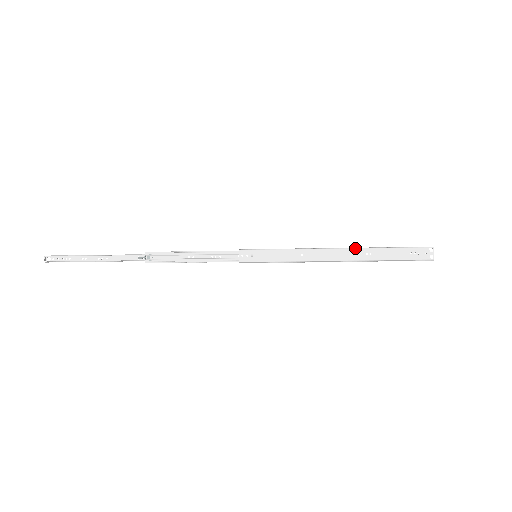
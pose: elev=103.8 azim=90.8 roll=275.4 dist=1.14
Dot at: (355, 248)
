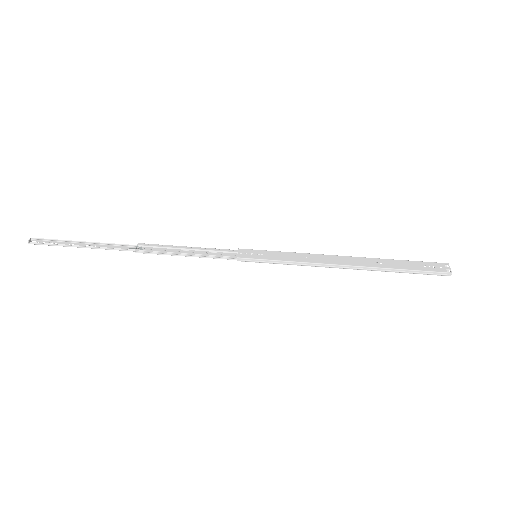
Dot at: (363, 257)
